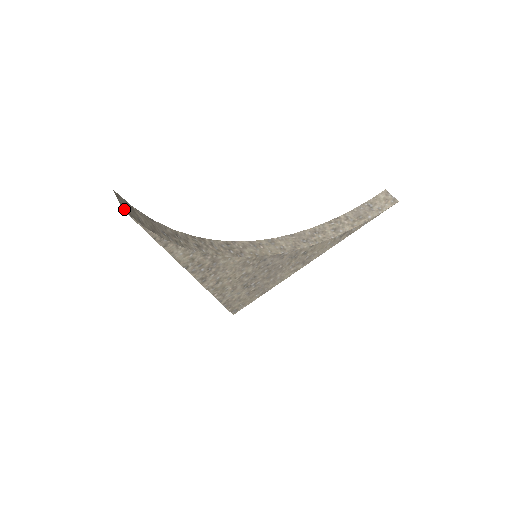
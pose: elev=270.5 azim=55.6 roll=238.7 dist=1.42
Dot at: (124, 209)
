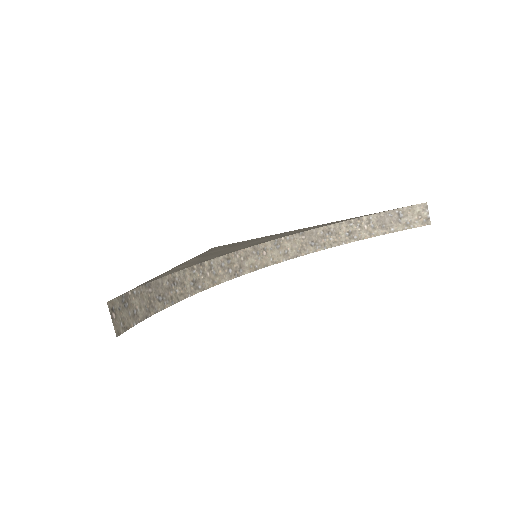
Dot at: (118, 331)
